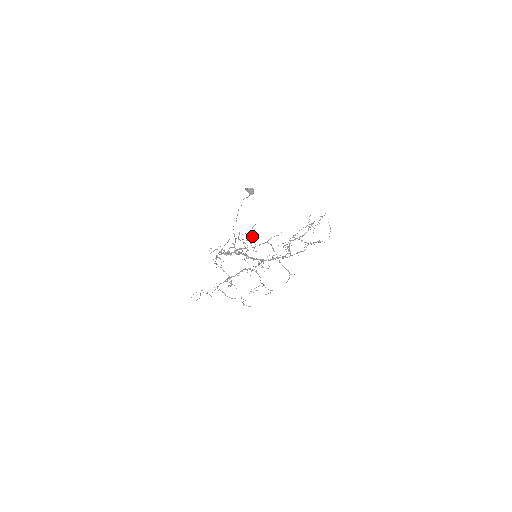
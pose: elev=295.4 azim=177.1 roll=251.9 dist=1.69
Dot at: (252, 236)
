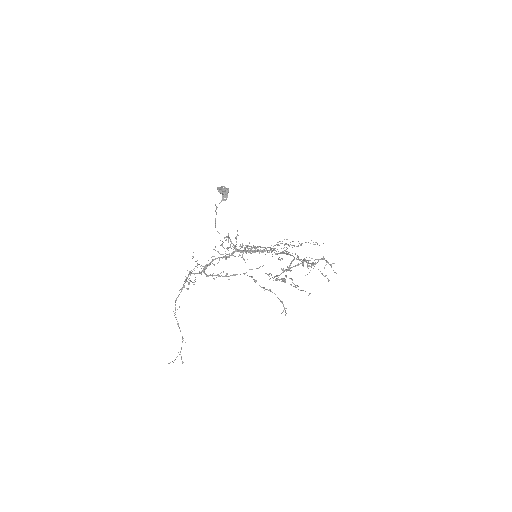
Dot at: (236, 249)
